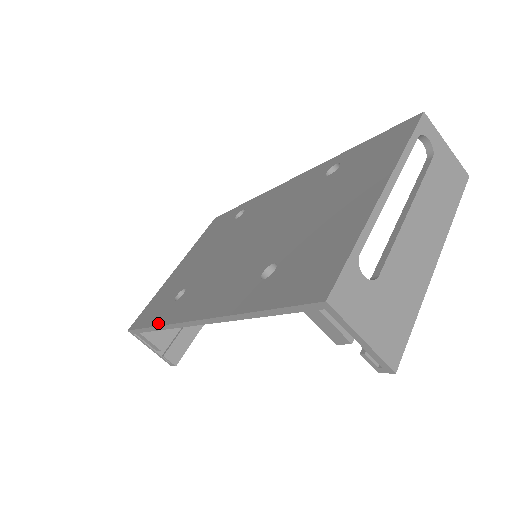
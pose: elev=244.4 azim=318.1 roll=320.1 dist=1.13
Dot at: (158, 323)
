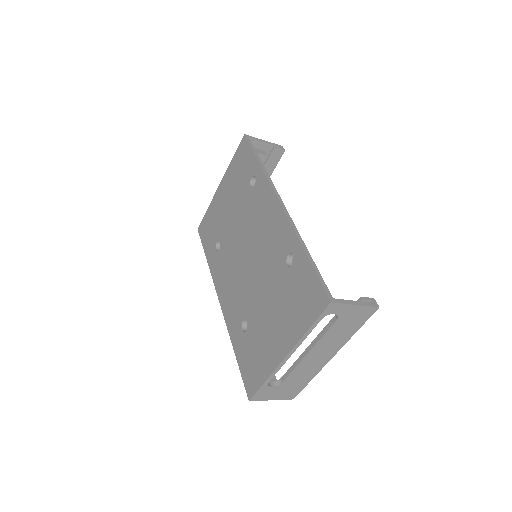
Dot at: (208, 262)
